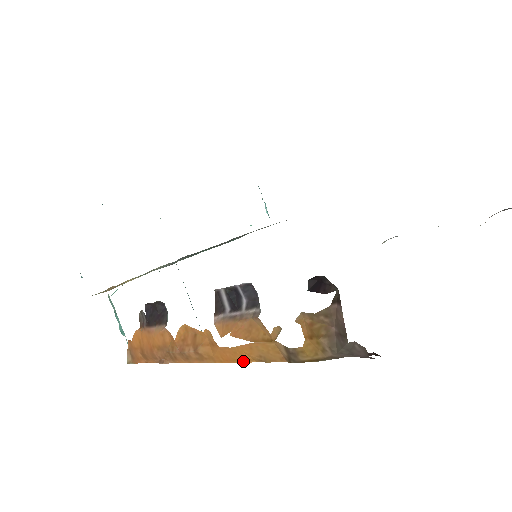
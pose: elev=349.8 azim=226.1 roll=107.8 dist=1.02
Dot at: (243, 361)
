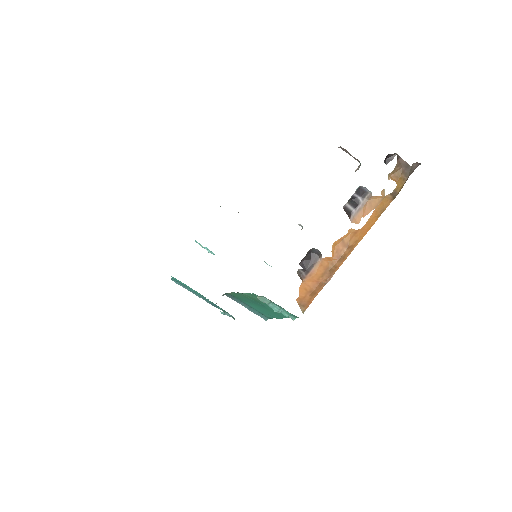
Dot at: (374, 223)
